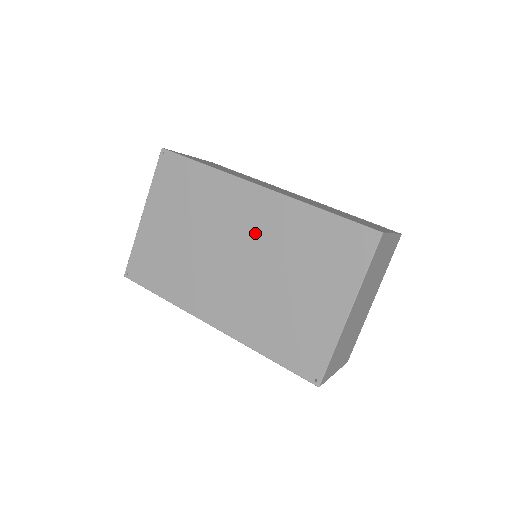
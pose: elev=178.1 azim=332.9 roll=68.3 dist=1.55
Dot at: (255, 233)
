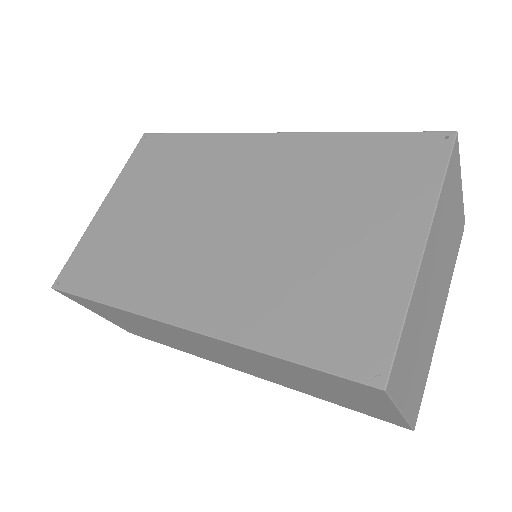
Dot at: (260, 183)
